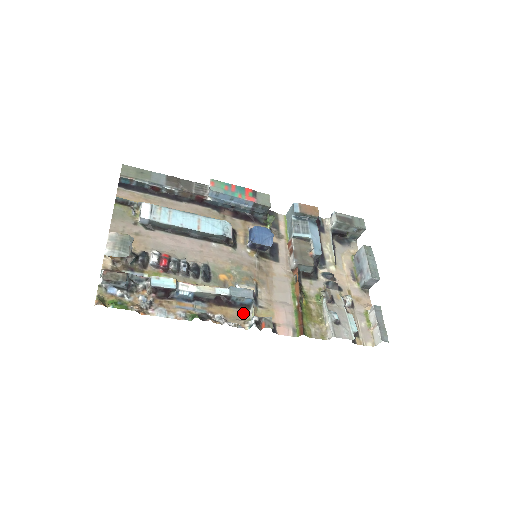
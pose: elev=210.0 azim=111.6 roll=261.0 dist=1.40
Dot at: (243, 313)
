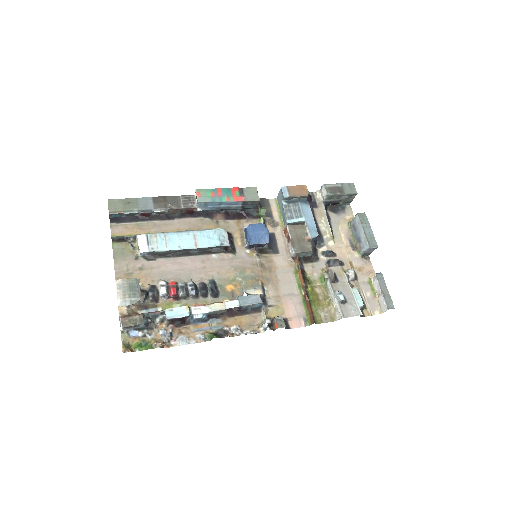
Dot at: (256, 317)
